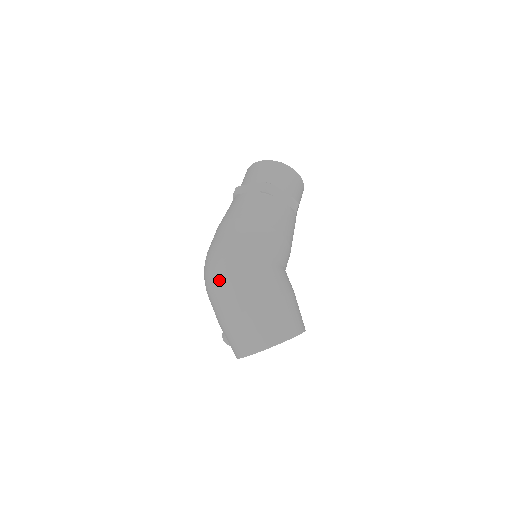
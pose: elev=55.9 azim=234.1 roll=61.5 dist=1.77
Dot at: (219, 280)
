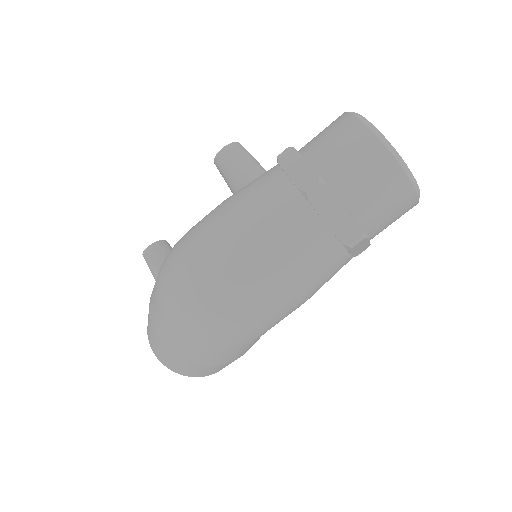
Dot at: (184, 332)
